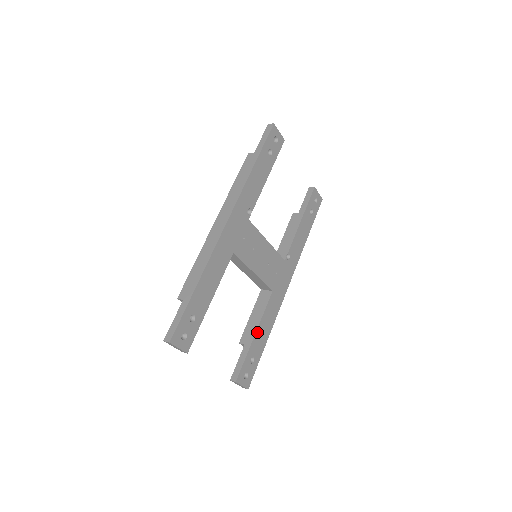
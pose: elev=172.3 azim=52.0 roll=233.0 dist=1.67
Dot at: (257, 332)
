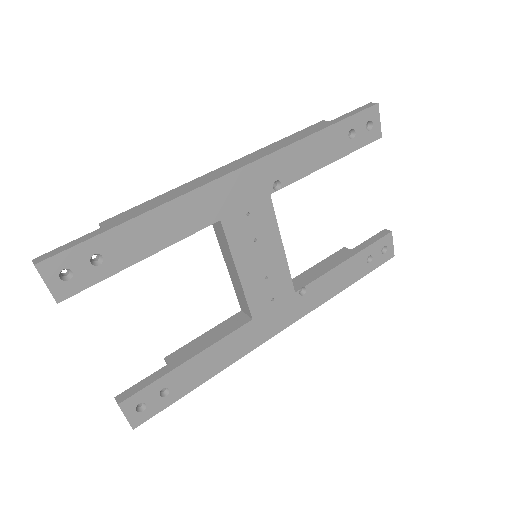
Dot at: (196, 358)
